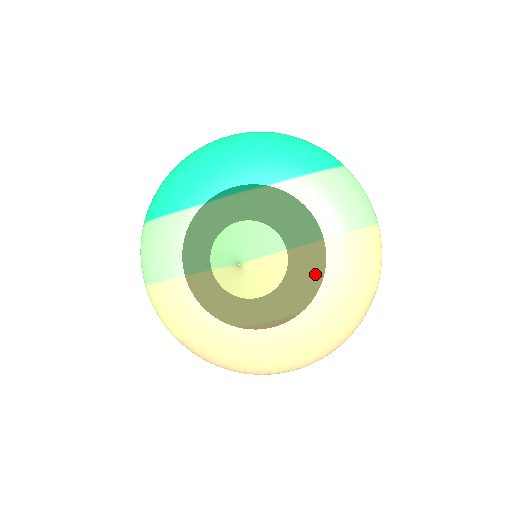
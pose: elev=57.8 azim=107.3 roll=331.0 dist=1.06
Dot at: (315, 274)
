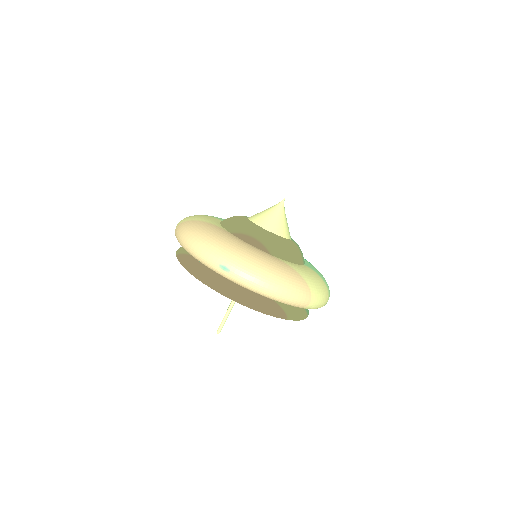
Dot at: (294, 255)
